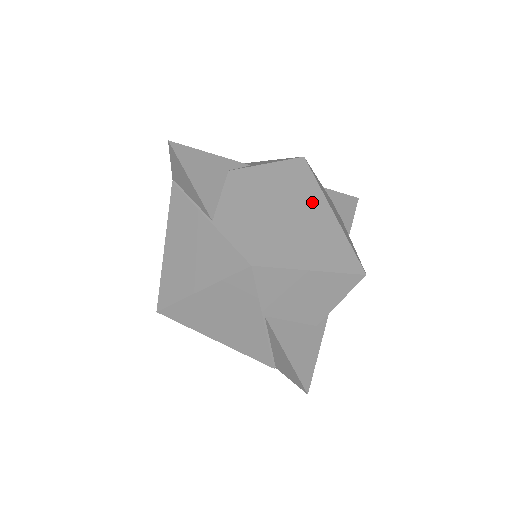
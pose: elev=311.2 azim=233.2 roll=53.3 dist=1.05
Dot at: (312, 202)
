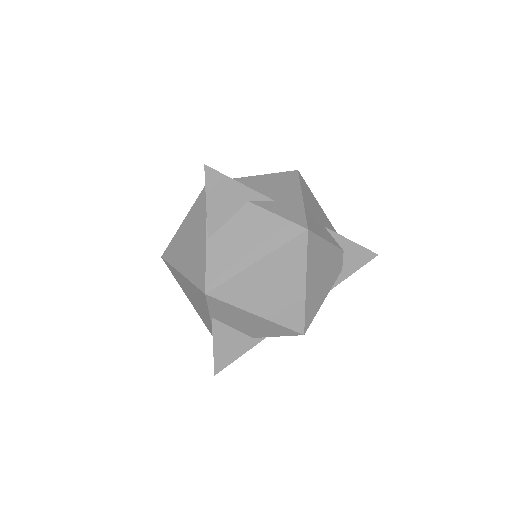
Dot at: (290, 267)
